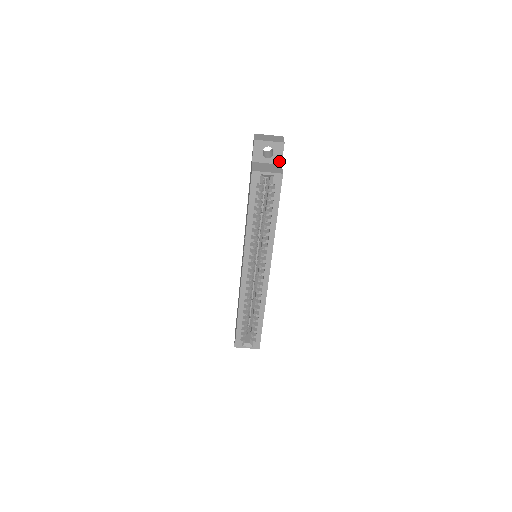
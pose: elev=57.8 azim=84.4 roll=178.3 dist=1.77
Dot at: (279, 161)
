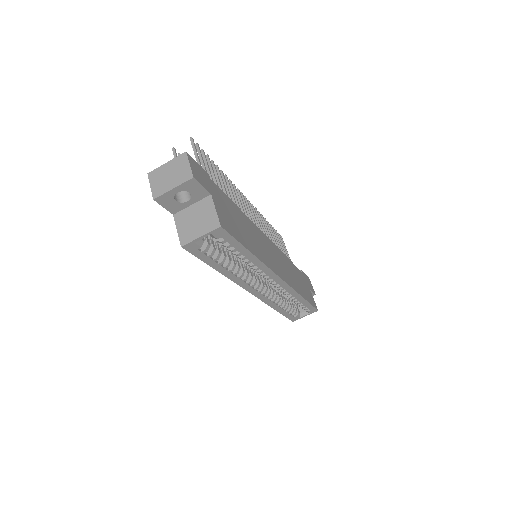
Dot at: (204, 194)
